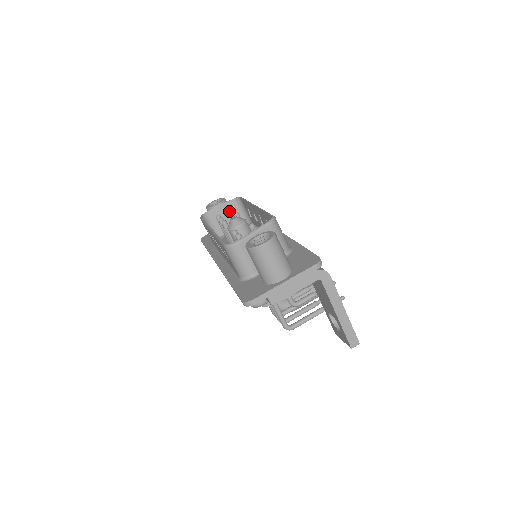
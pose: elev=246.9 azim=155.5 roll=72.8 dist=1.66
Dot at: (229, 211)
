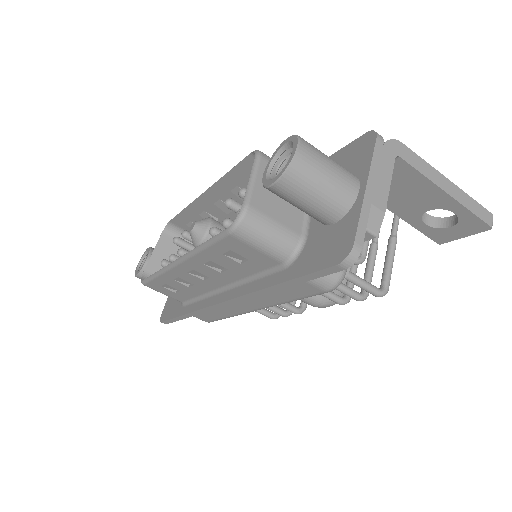
Dot at: (169, 251)
